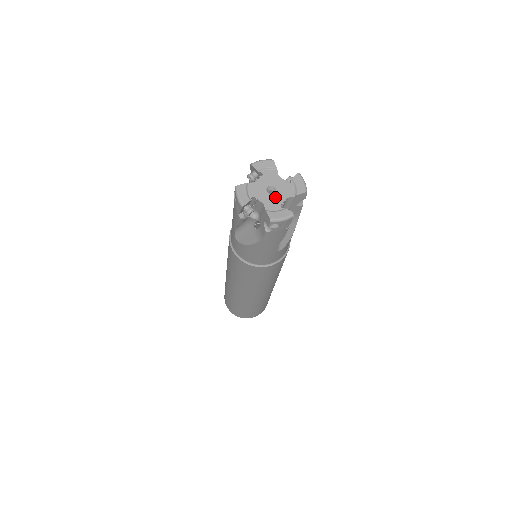
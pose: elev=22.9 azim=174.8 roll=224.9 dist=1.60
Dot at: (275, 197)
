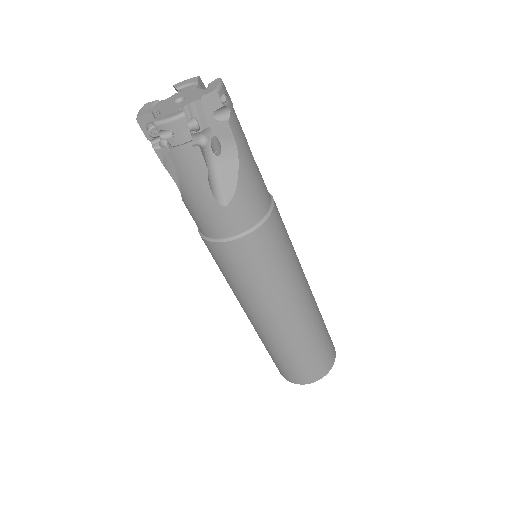
Dot at: (178, 105)
